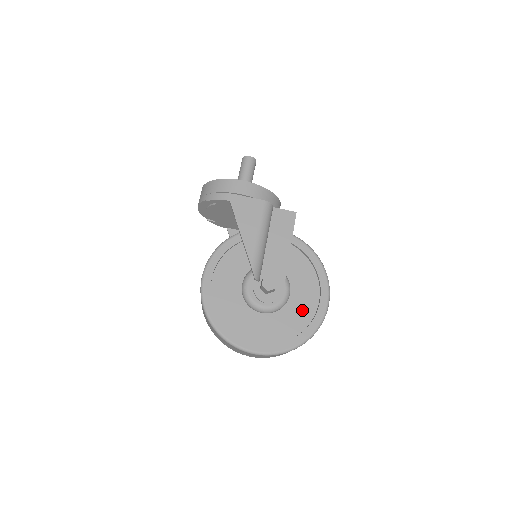
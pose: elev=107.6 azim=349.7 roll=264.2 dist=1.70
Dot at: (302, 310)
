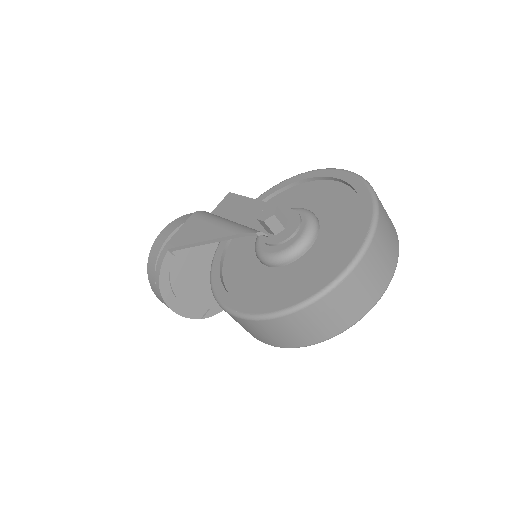
Dot at: (335, 200)
